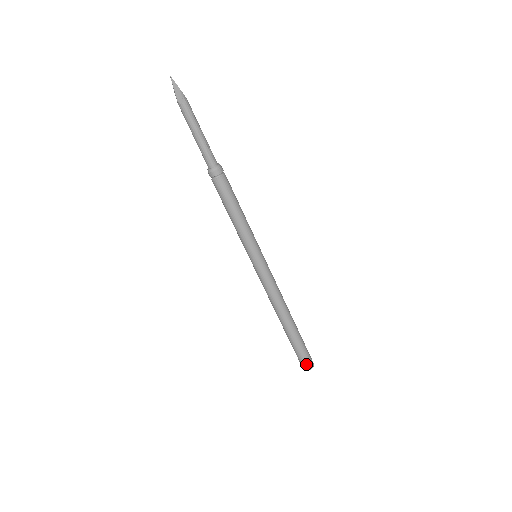
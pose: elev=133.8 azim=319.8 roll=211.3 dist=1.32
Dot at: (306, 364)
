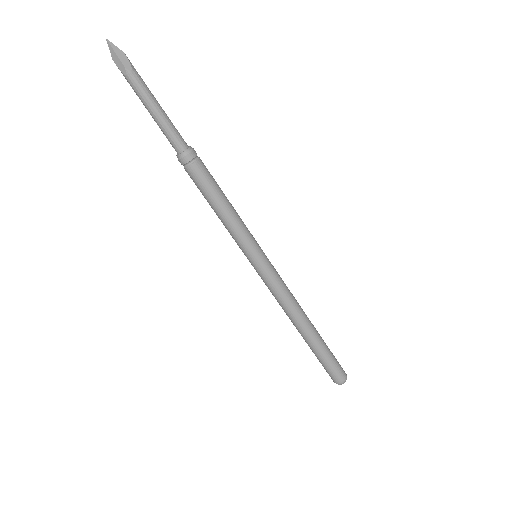
Dot at: (342, 373)
